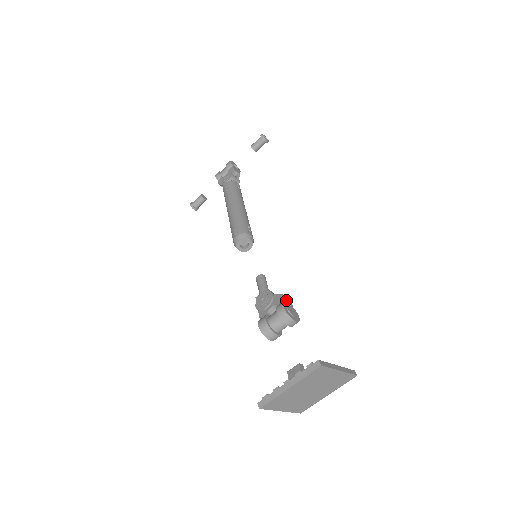
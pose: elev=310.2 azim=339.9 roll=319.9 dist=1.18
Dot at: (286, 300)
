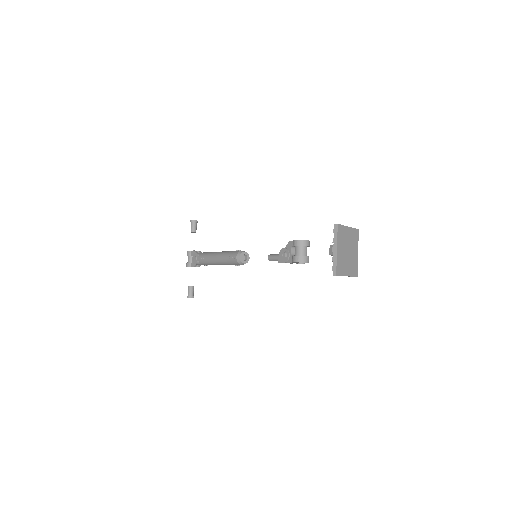
Dot at: occluded
